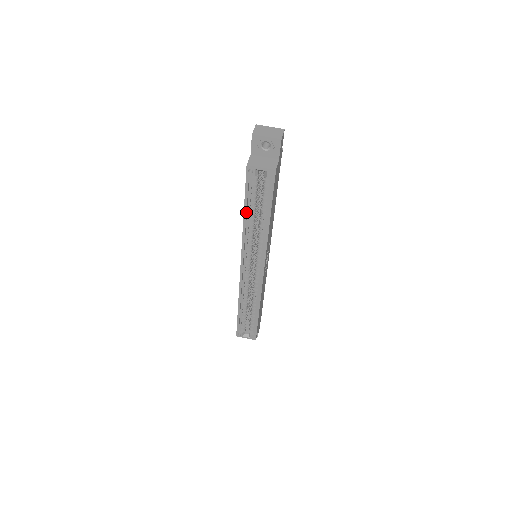
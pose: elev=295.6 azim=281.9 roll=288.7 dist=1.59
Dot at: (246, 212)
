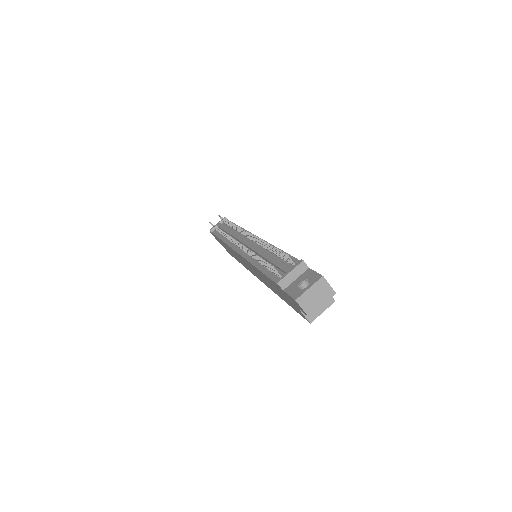
Dot at: occluded
